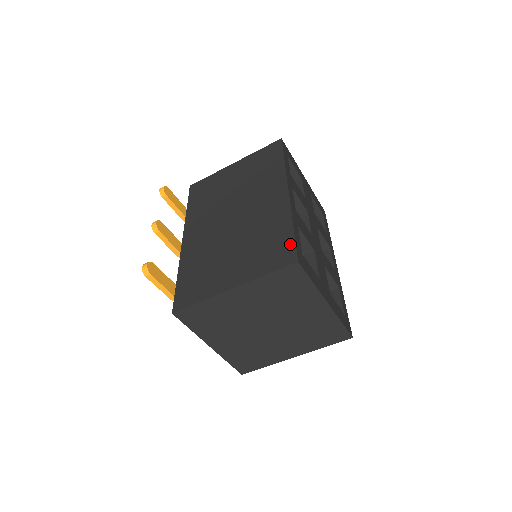
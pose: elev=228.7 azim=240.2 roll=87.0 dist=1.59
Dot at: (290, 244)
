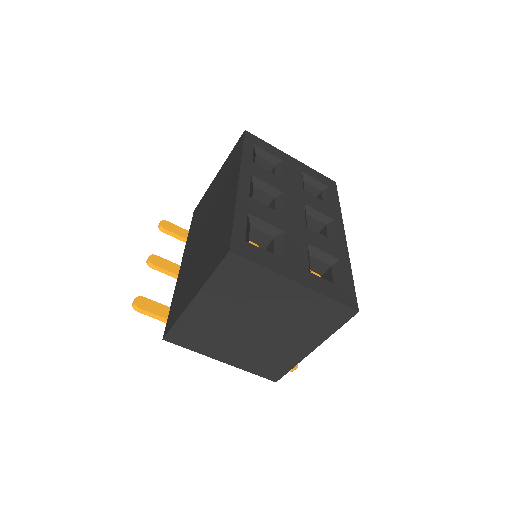
Dot at: (228, 235)
